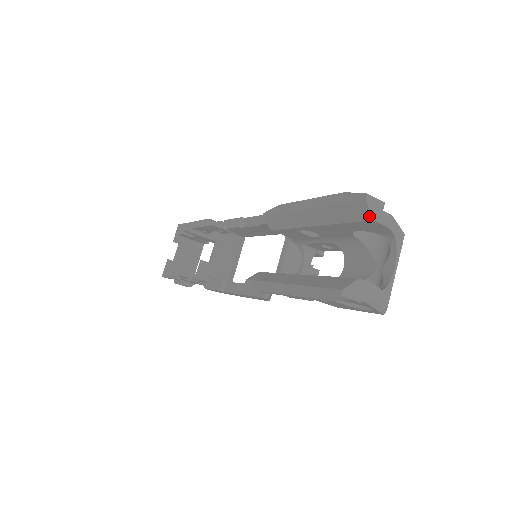
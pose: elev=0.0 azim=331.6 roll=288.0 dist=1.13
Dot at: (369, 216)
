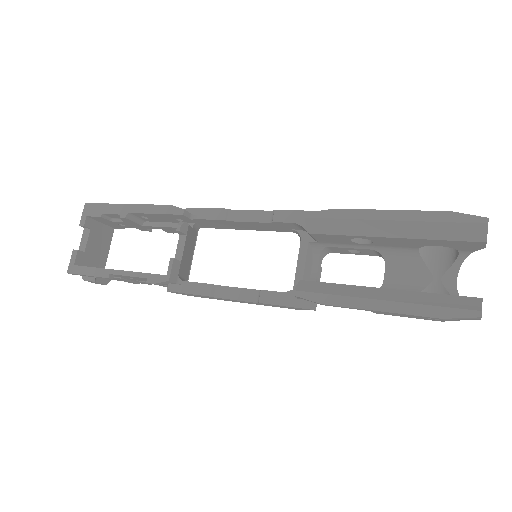
Dot at: (483, 238)
